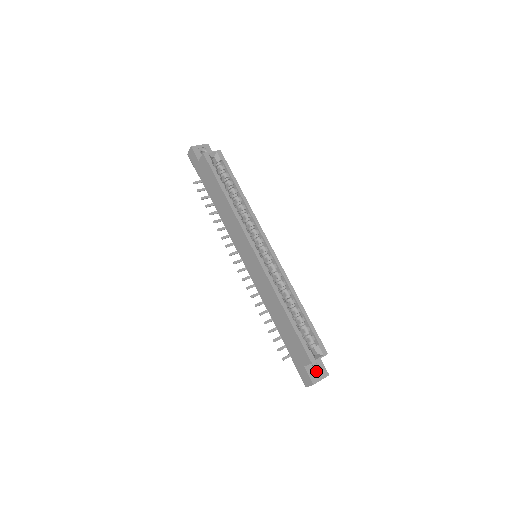
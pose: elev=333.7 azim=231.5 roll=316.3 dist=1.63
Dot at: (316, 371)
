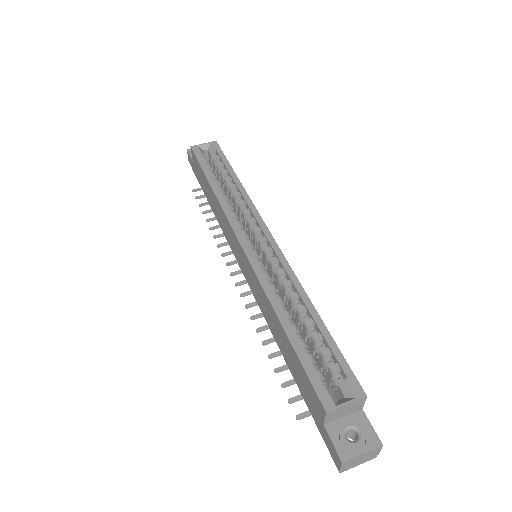
Dot at: (356, 437)
